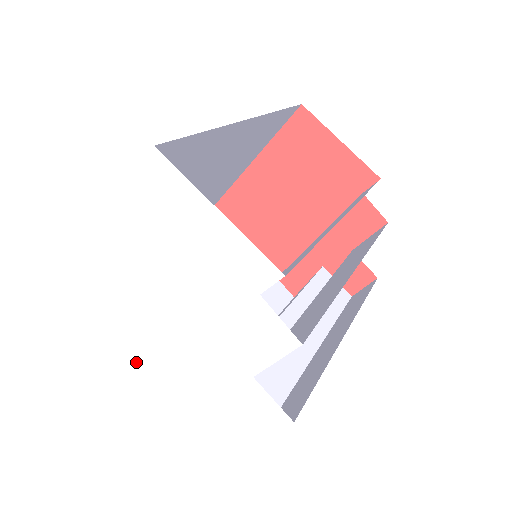
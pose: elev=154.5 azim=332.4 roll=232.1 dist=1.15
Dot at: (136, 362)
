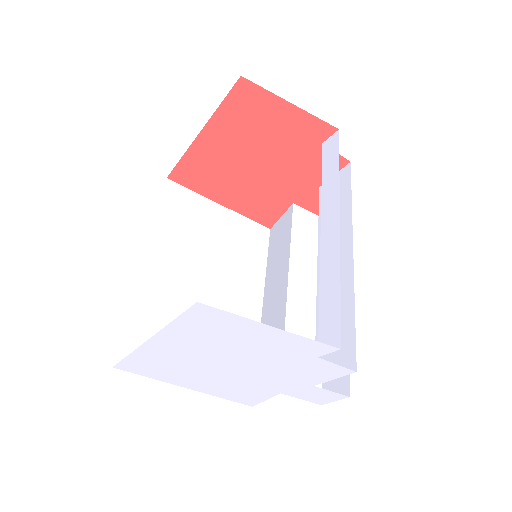
Dot at: (202, 389)
